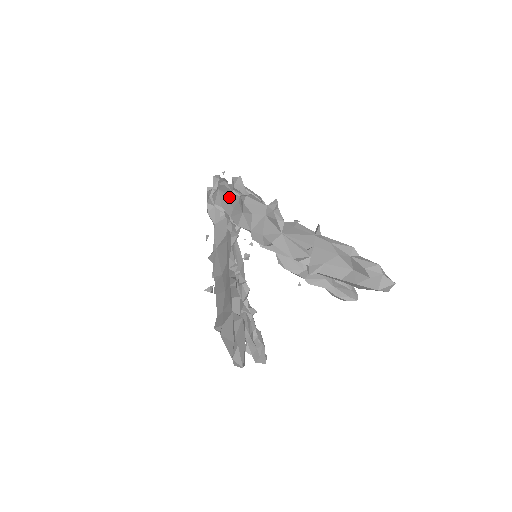
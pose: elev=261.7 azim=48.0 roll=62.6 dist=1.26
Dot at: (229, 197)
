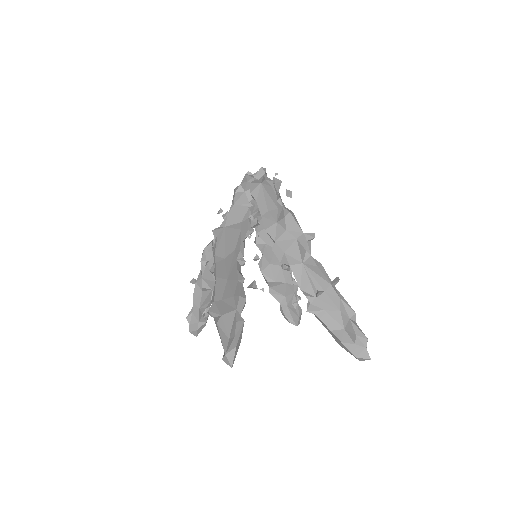
Dot at: (269, 198)
